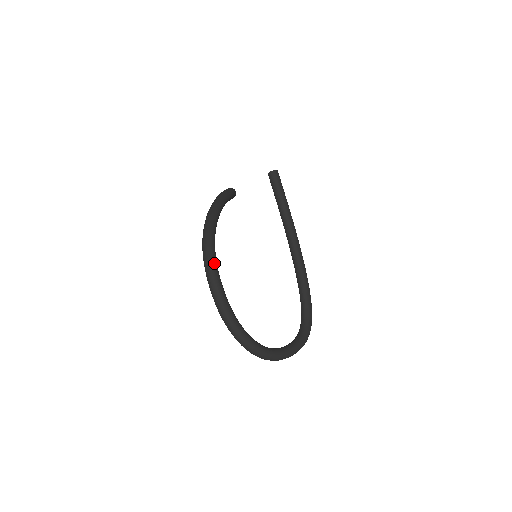
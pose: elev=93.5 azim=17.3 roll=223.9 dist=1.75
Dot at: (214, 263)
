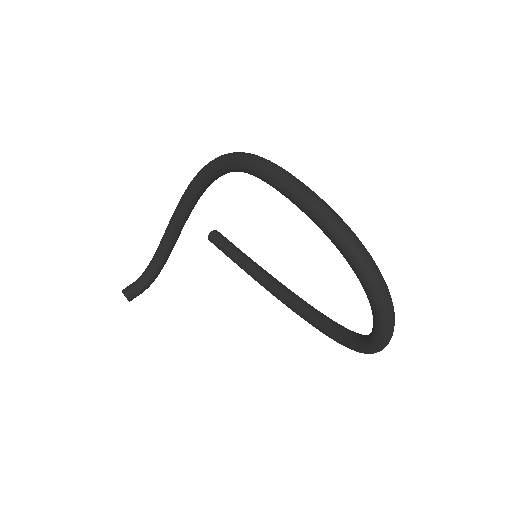
Dot at: occluded
